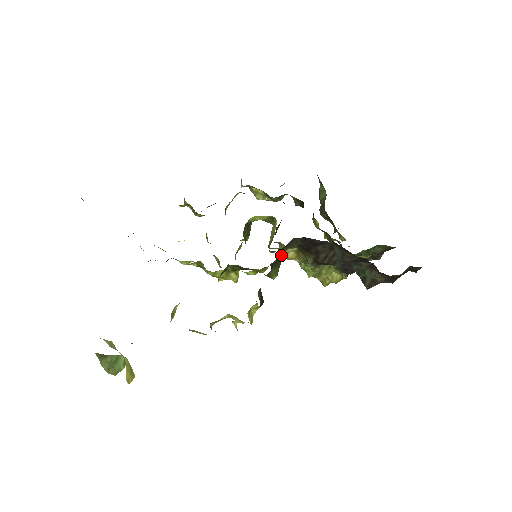
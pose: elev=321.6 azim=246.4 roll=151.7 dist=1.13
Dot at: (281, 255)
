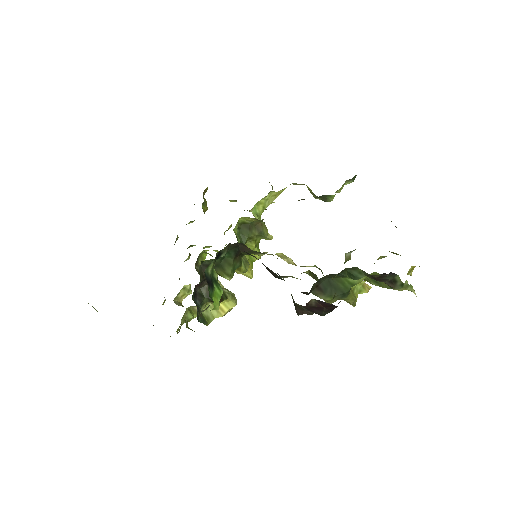
Dot at: (226, 258)
